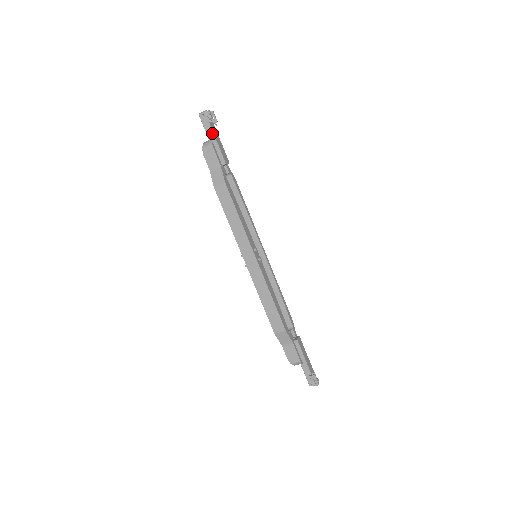
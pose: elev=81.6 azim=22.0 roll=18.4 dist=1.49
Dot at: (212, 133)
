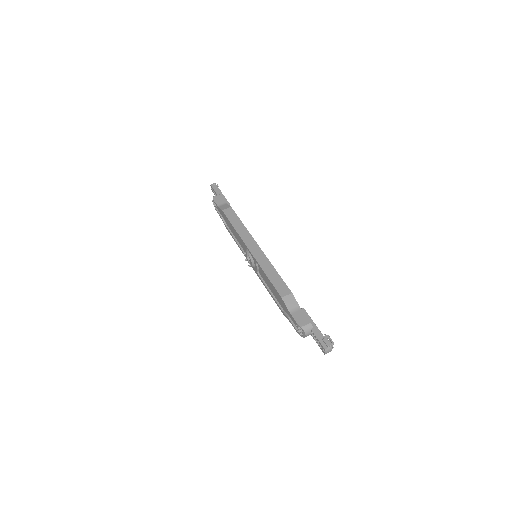
Dot at: (220, 191)
